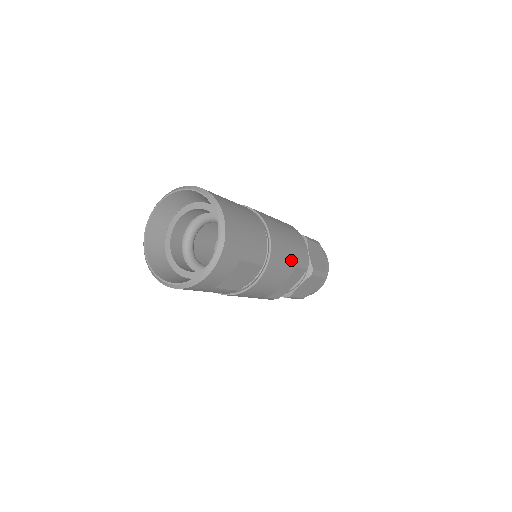
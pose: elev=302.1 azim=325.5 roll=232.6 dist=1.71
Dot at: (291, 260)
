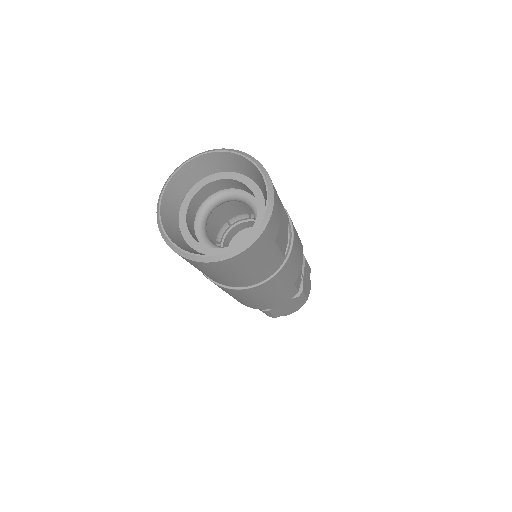
Dot at: occluded
